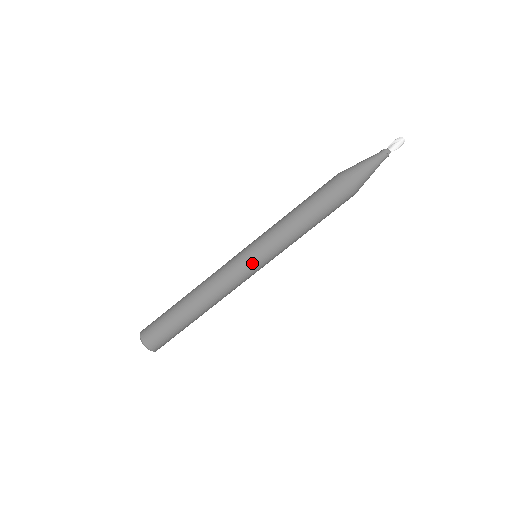
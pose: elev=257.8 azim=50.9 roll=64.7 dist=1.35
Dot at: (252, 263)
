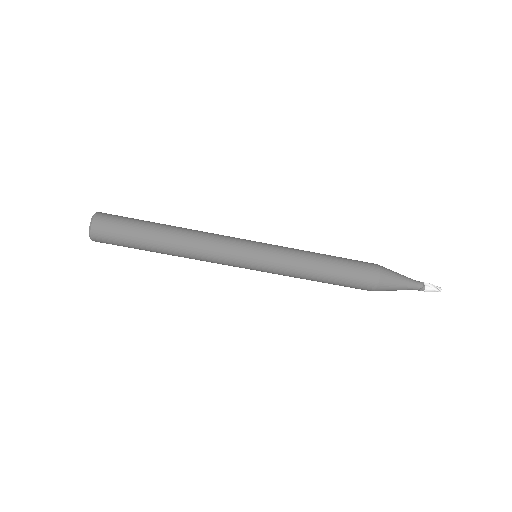
Dot at: (248, 267)
